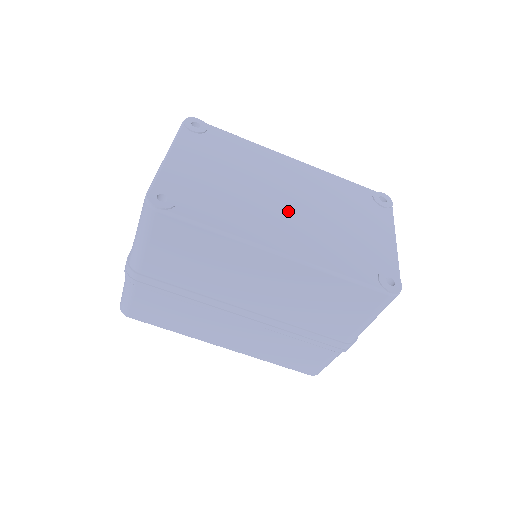
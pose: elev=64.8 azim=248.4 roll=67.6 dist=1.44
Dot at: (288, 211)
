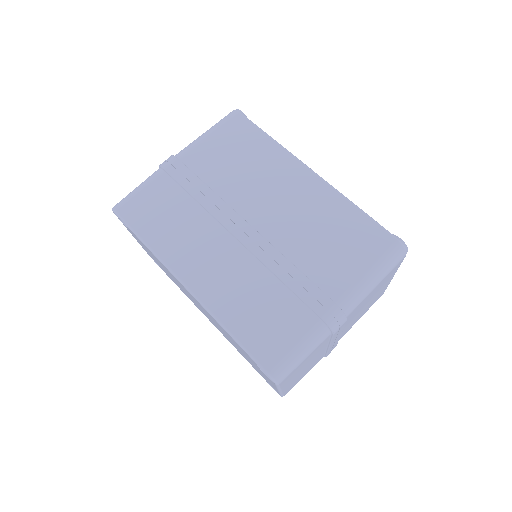
Dot at: occluded
